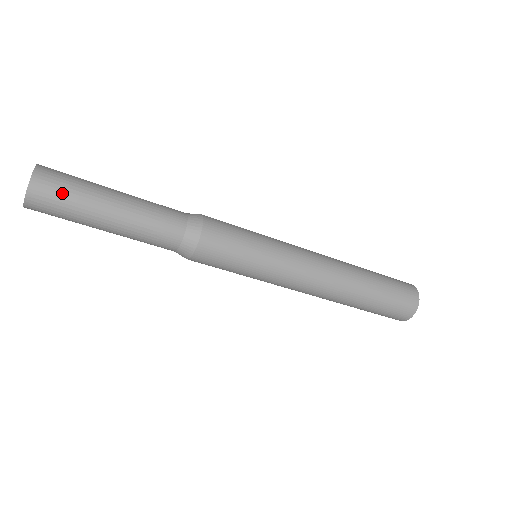
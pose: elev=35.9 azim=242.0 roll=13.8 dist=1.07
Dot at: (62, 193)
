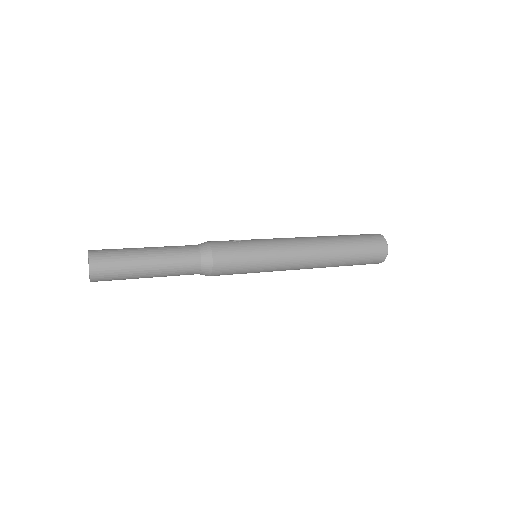
Dot at: occluded
